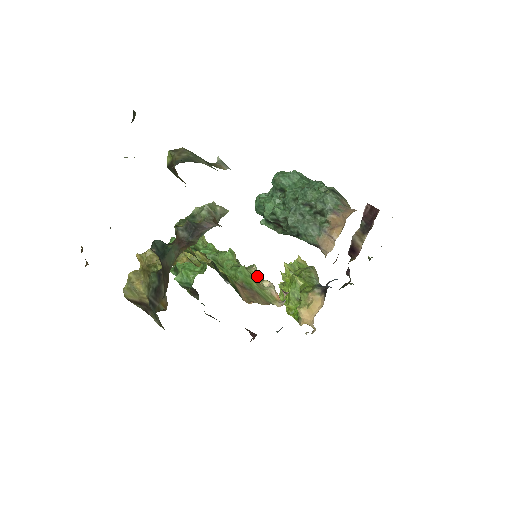
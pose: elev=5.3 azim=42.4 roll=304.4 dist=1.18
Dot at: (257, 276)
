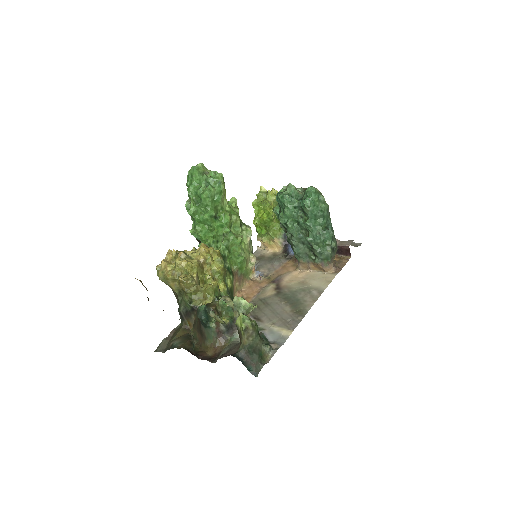
Dot at: (249, 248)
